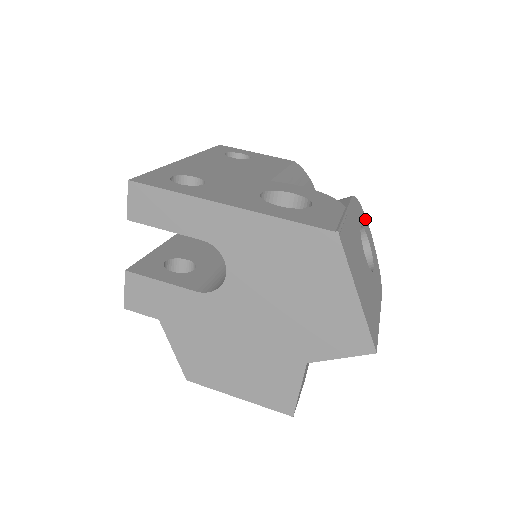
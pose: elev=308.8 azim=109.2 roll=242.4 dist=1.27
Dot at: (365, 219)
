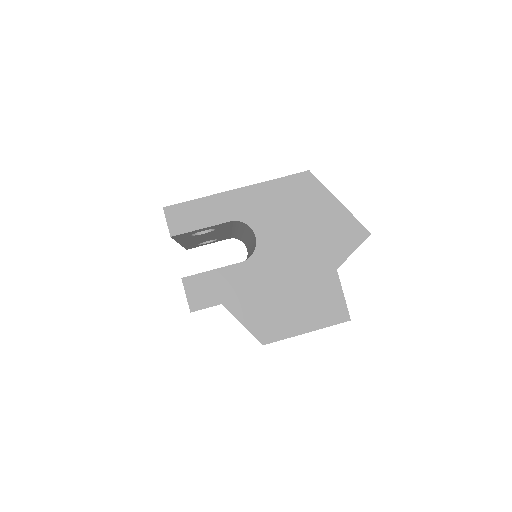
Dot at: occluded
